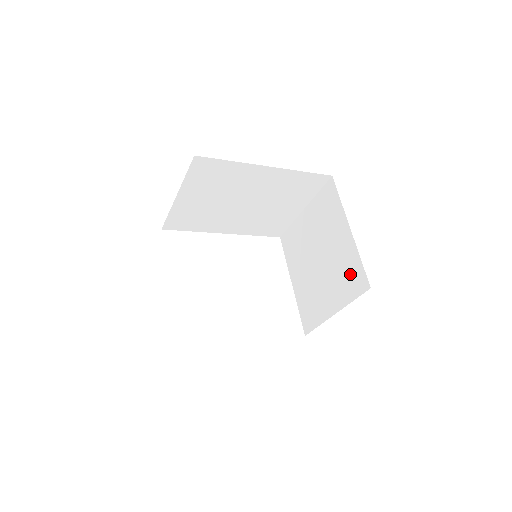
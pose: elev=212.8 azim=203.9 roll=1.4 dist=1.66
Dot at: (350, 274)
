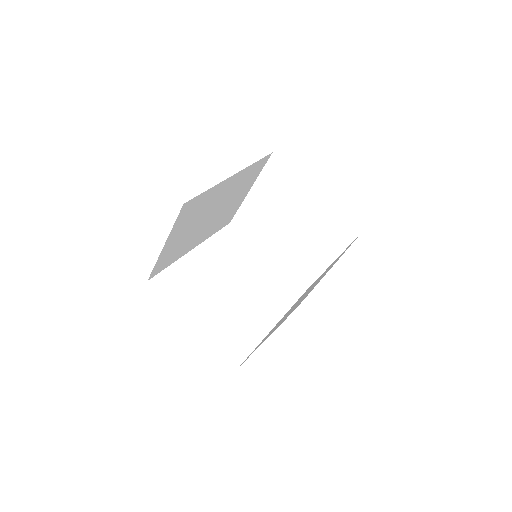
Dot at: (335, 228)
